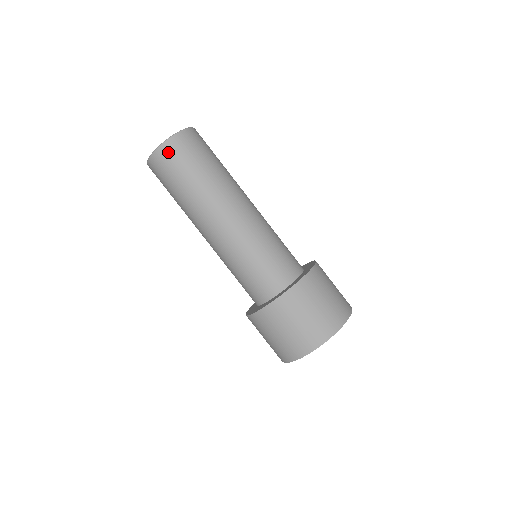
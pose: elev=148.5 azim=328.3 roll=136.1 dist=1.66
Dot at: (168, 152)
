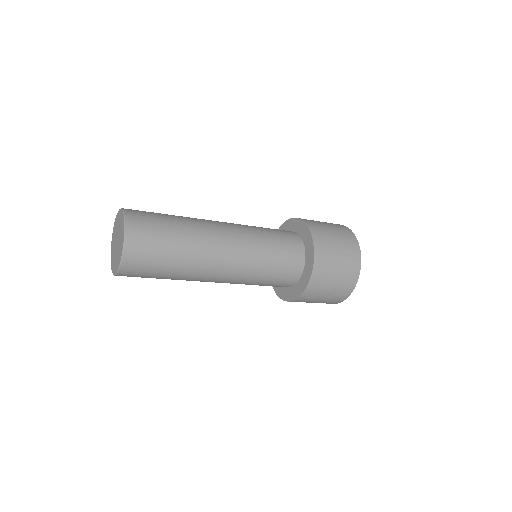
Dot at: (135, 214)
